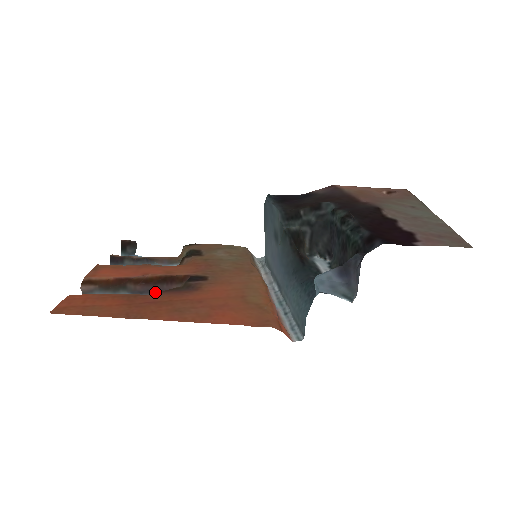
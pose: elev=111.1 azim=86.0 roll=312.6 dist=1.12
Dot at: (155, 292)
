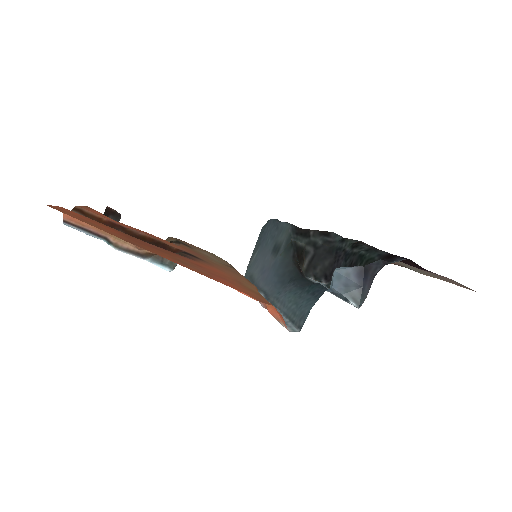
Dot at: occluded
